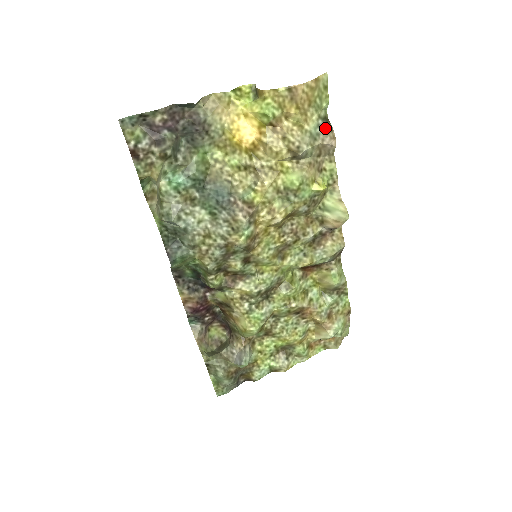
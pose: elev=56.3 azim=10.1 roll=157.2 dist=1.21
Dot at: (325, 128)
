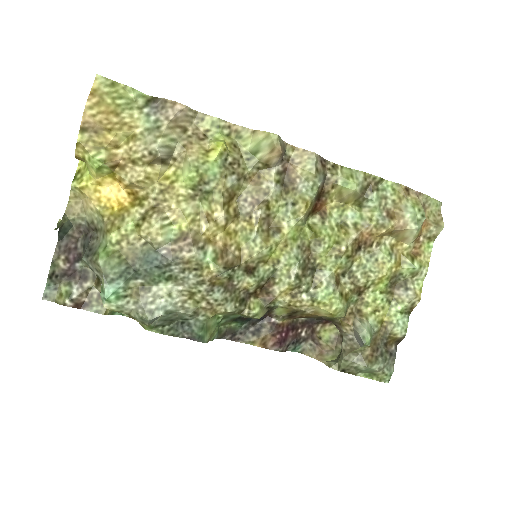
Dot at: (158, 108)
